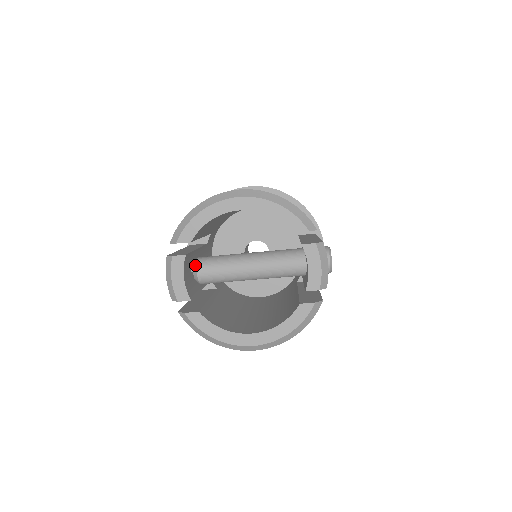
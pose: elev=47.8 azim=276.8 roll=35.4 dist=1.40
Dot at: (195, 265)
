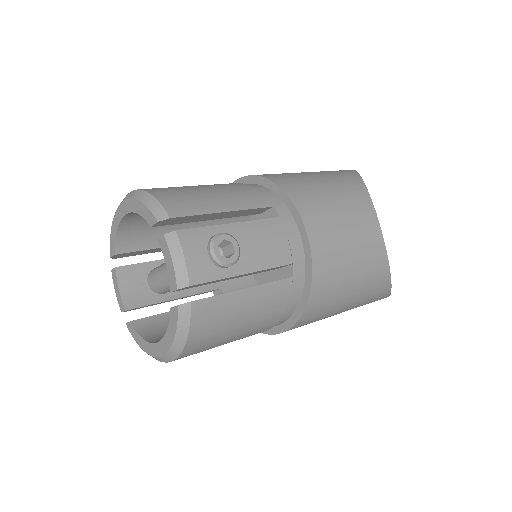
Dot at: (149, 276)
